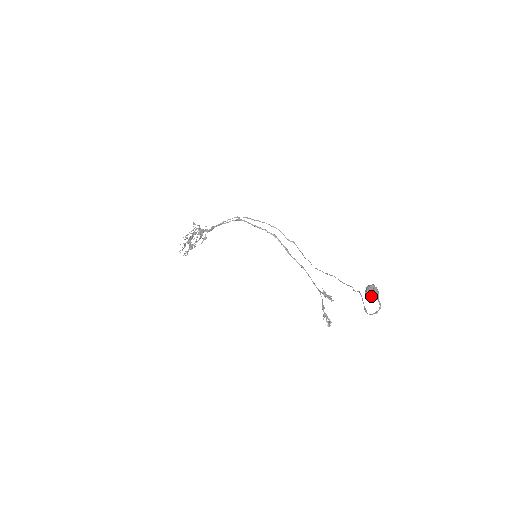
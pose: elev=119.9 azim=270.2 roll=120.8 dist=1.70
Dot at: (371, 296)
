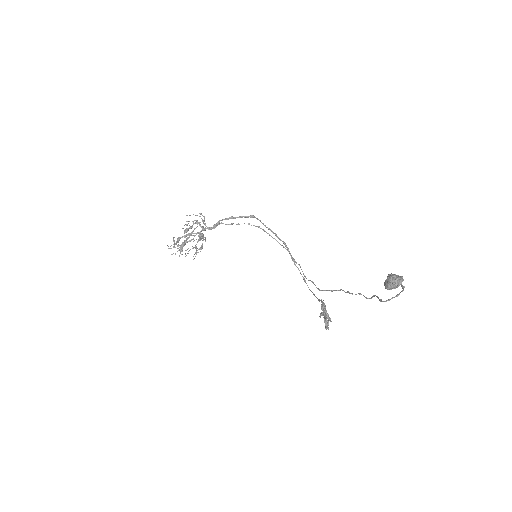
Dot at: (393, 280)
